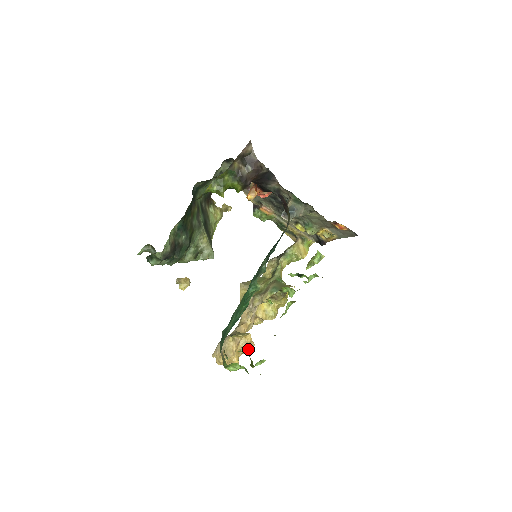
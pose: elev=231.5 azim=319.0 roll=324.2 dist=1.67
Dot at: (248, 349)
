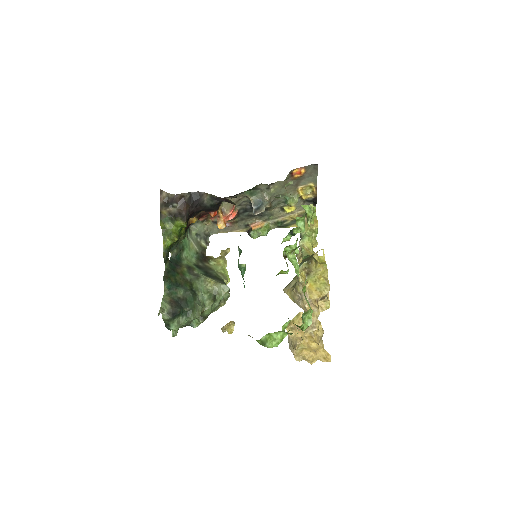
Dot at: (316, 327)
